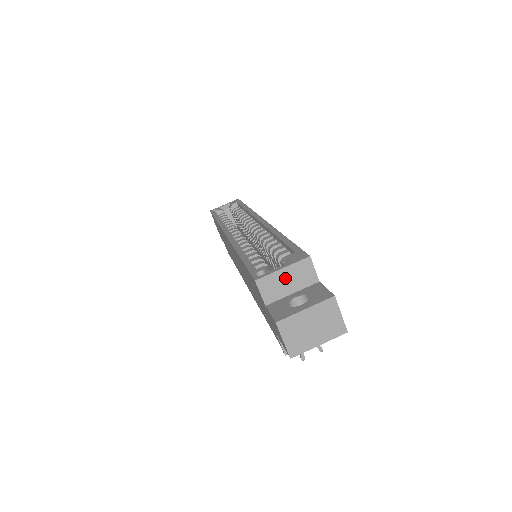
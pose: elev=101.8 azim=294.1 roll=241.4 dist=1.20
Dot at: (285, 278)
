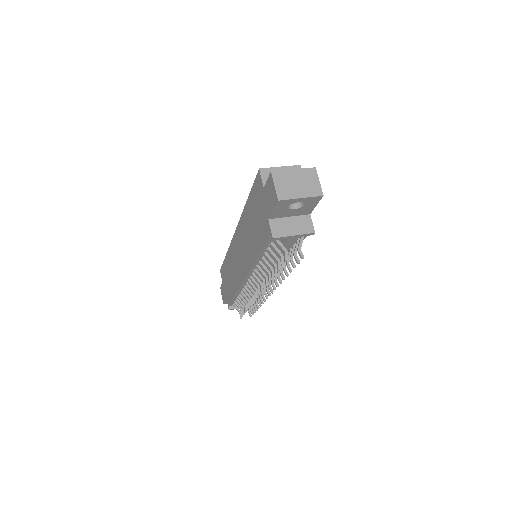
Dot at: occluded
